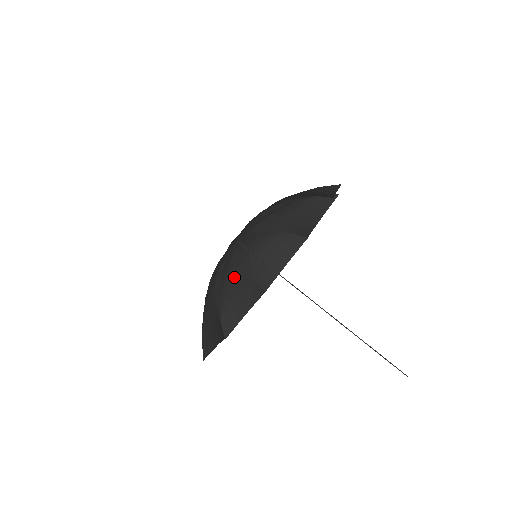
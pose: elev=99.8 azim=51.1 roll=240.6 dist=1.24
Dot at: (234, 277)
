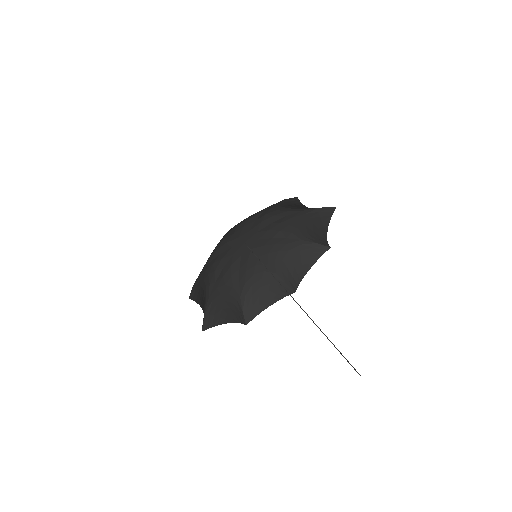
Dot at: (228, 288)
